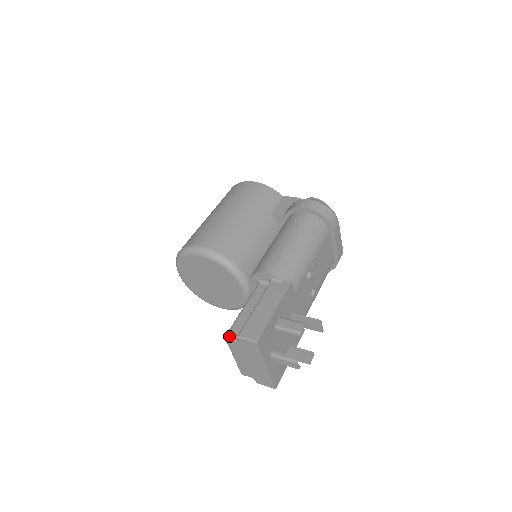
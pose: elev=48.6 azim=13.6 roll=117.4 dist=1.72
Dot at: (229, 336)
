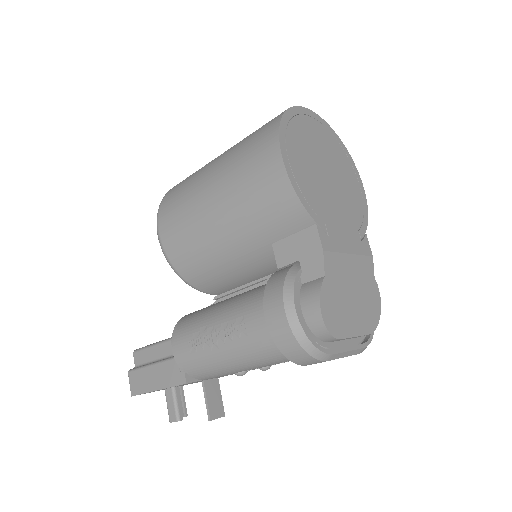
Dot at: (134, 356)
